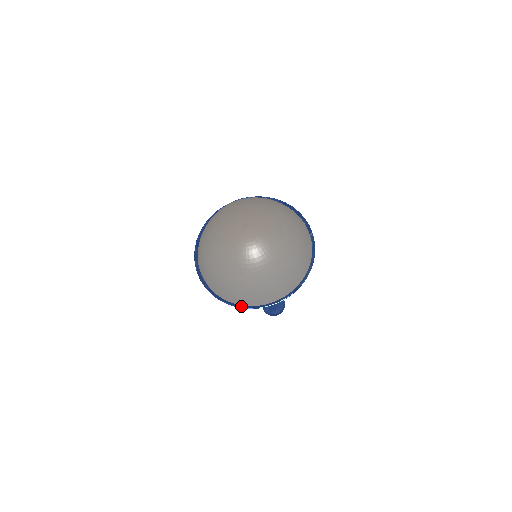
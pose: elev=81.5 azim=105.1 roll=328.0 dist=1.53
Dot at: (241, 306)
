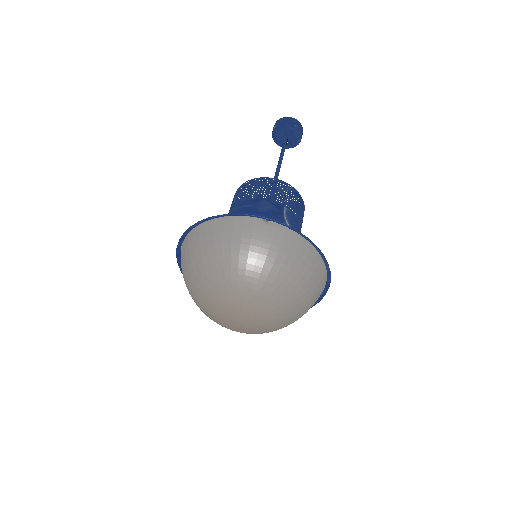
Dot at: occluded
